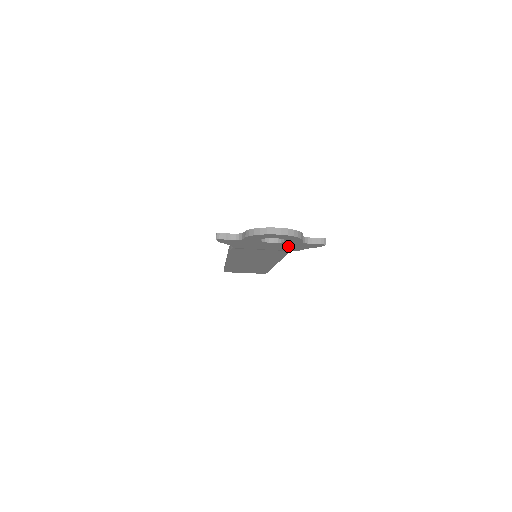
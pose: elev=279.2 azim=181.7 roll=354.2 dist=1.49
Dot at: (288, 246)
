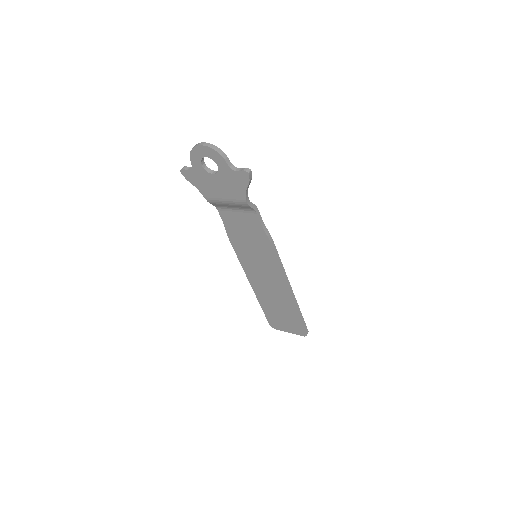
Dot at: (230, 184)
